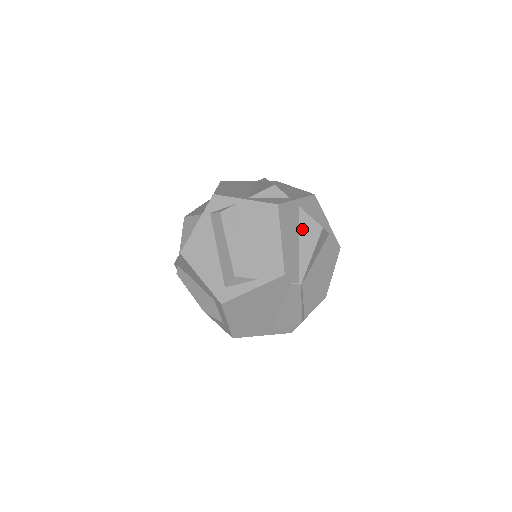
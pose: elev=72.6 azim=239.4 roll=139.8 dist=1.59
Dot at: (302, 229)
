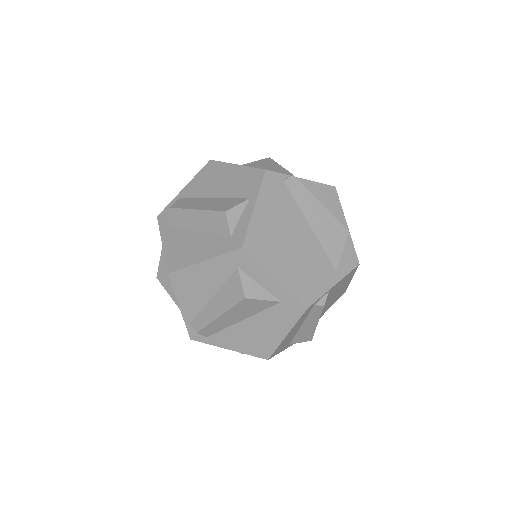
Dot at: occluded
